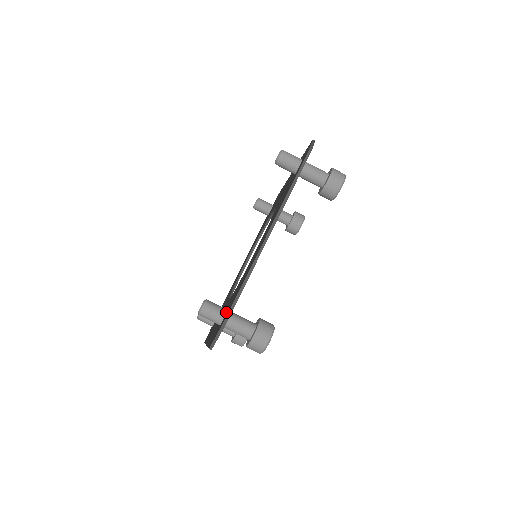
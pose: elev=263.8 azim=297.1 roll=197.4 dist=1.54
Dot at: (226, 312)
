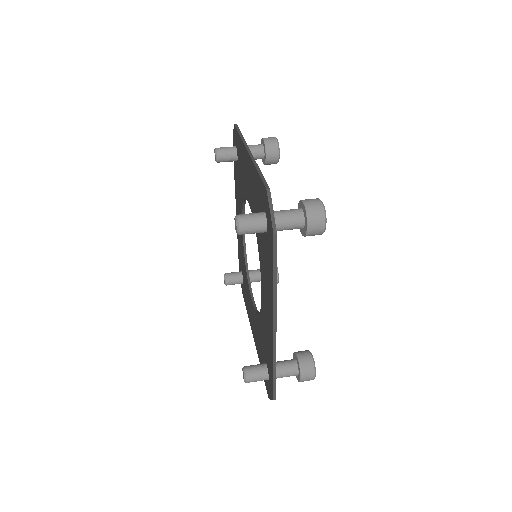
Dot at: (263, 212)
